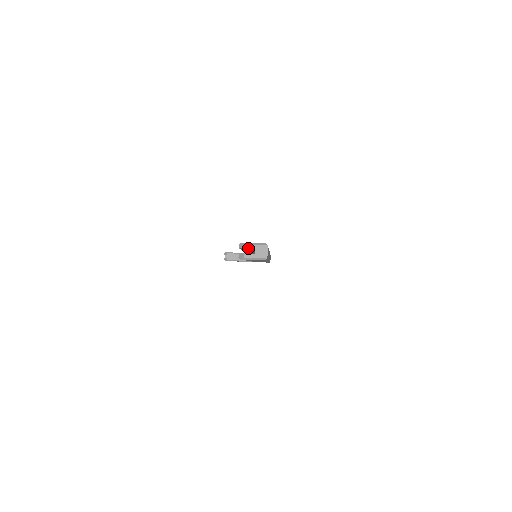
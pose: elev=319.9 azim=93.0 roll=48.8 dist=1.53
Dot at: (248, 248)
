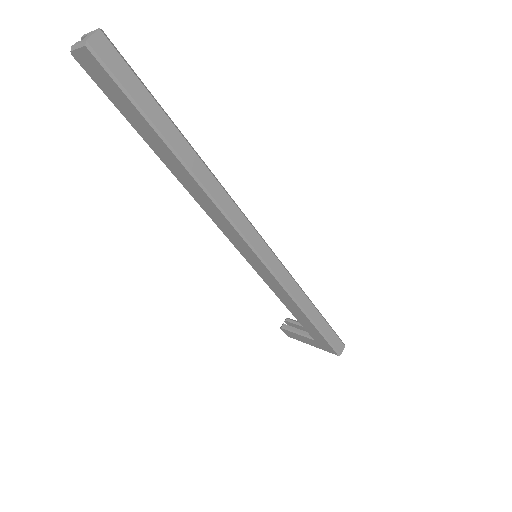
Dot at: occluded
